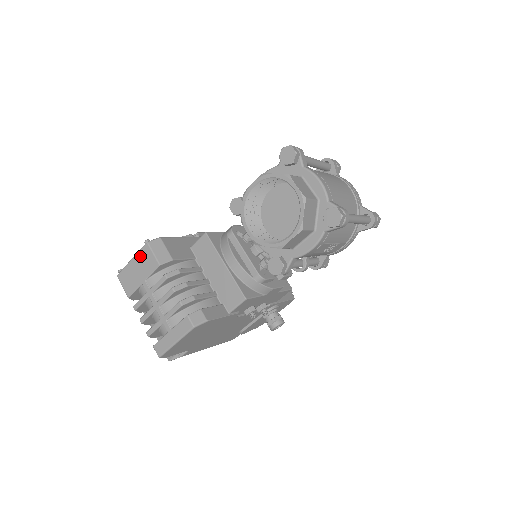
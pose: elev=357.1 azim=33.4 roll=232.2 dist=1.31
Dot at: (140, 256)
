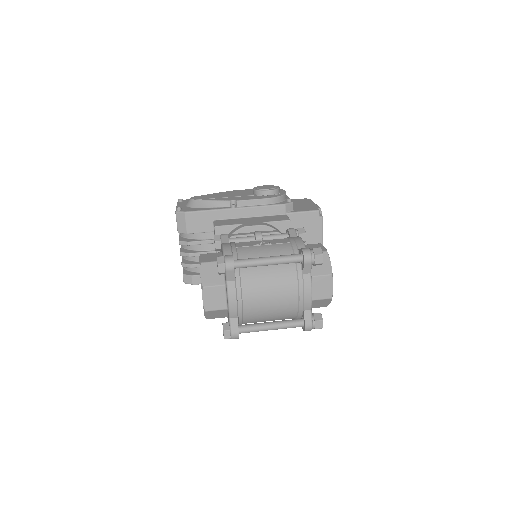
Dot at: occluded
